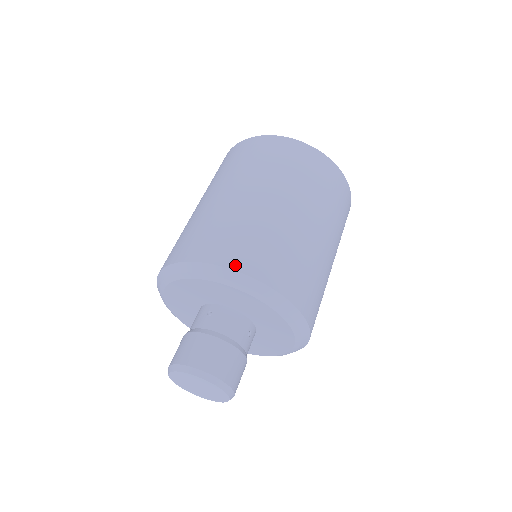
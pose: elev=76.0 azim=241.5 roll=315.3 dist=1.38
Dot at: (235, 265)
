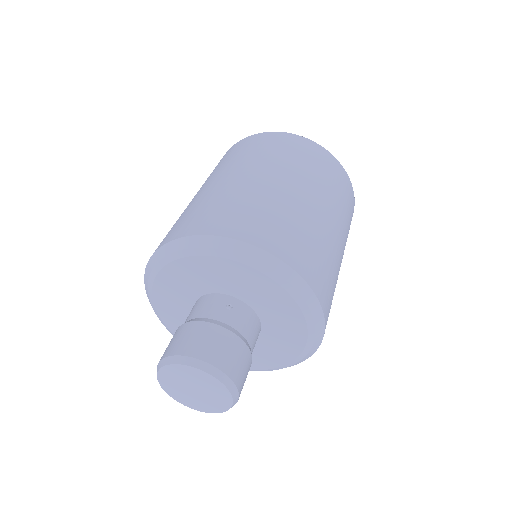
Dot at: (298, 267)
